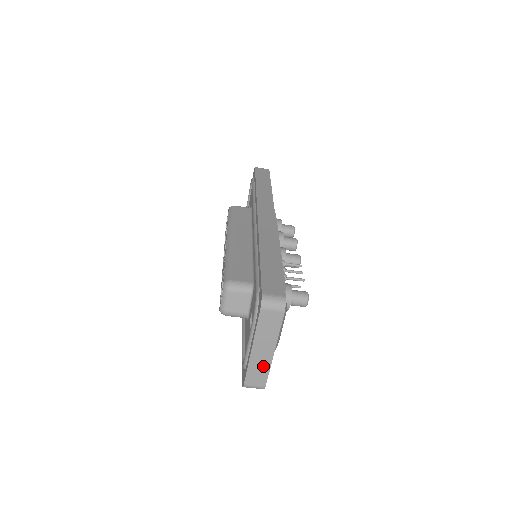
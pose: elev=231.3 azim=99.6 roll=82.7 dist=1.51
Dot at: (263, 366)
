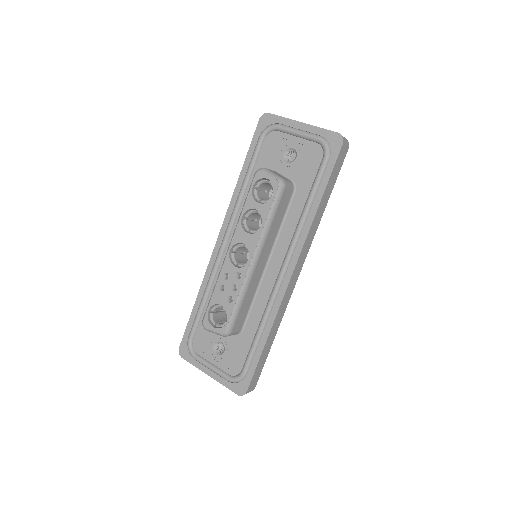
Dot at: occluded
